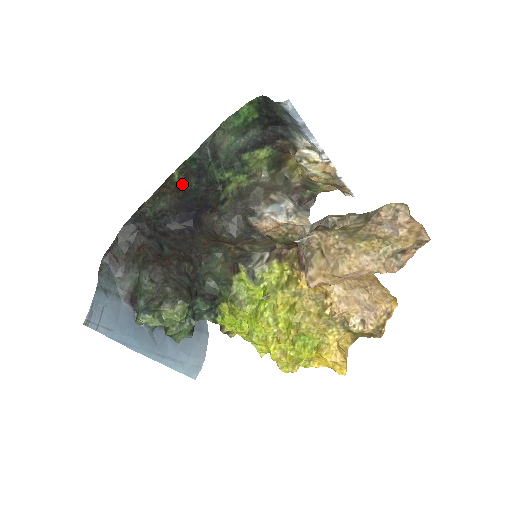
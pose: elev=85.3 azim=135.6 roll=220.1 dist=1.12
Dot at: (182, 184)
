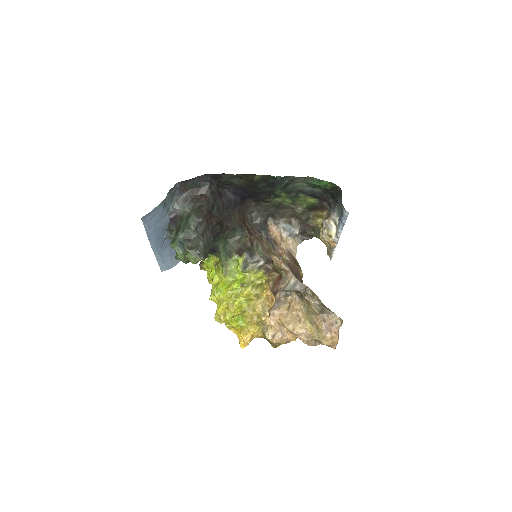
Dot at: (256, 181)
